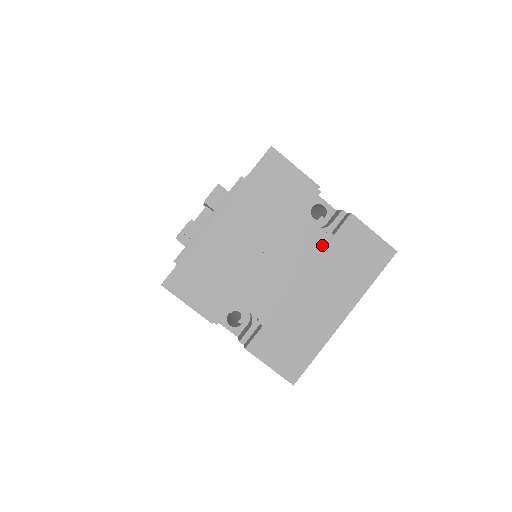
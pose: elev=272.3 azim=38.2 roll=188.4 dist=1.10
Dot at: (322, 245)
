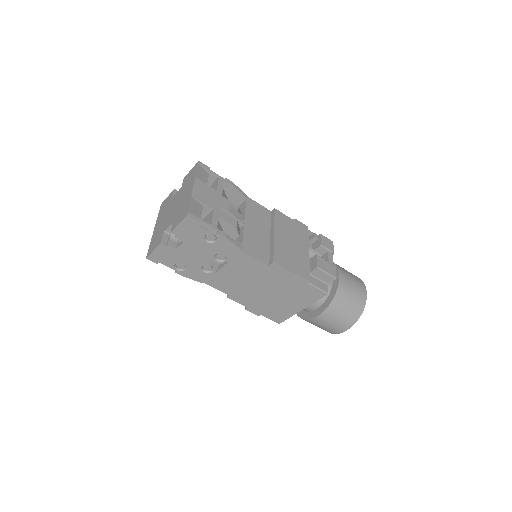
Dot at: (180, 192)
